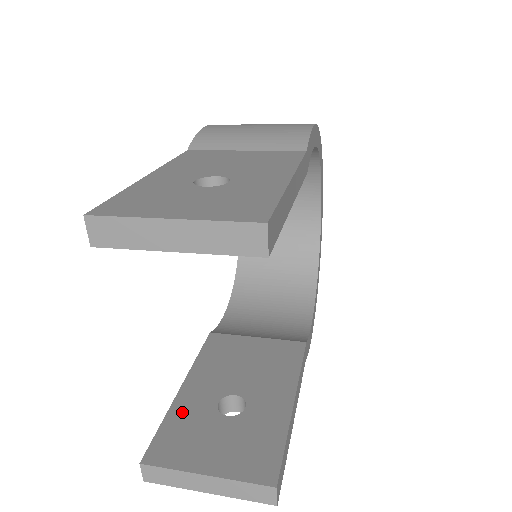
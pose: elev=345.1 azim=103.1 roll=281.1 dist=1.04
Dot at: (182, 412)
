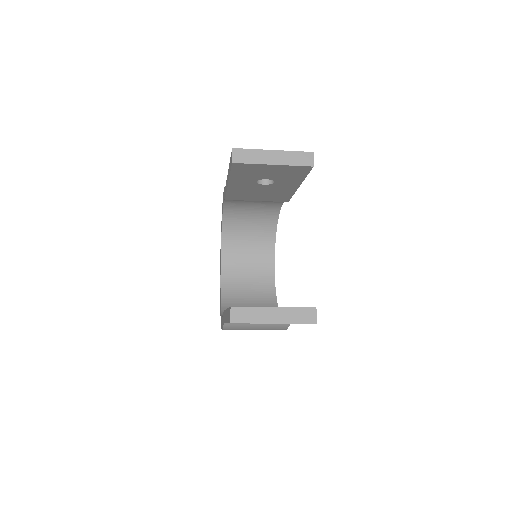
Dot at: occluded
